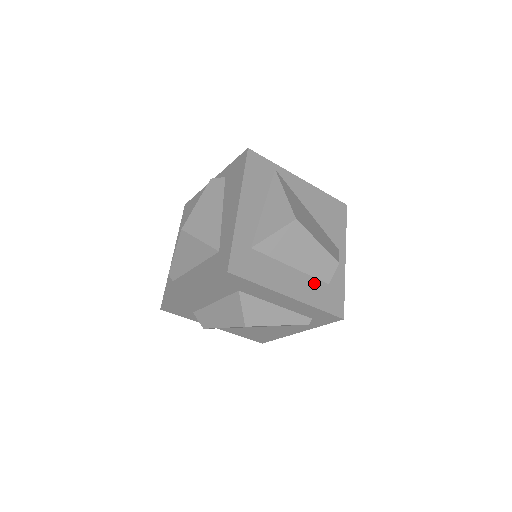
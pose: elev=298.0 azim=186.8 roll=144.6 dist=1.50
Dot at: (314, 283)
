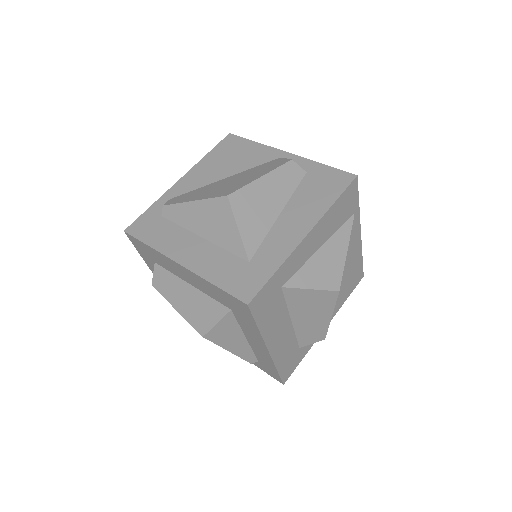
Dot at: (292, 343)
